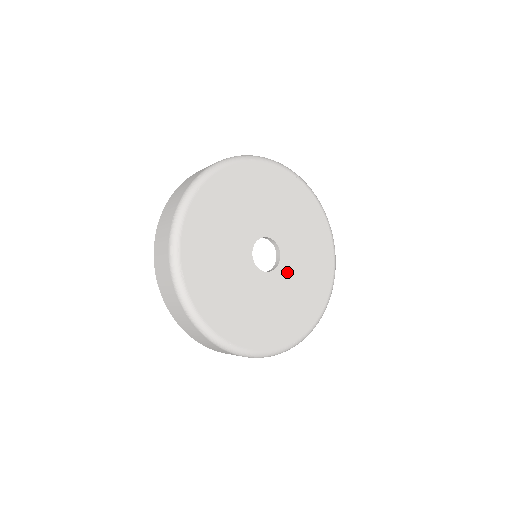
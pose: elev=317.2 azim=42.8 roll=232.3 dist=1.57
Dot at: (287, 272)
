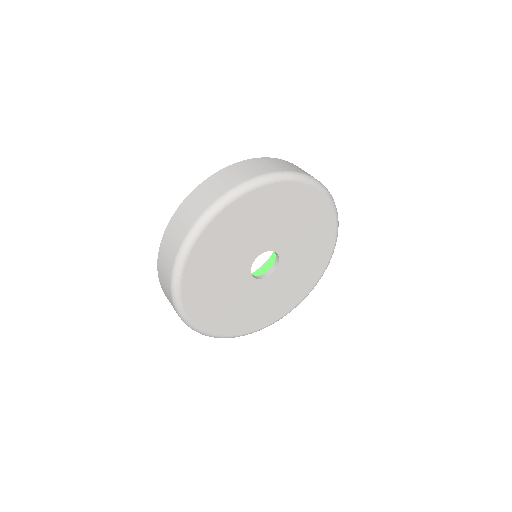
Dot at: (272, 283)
